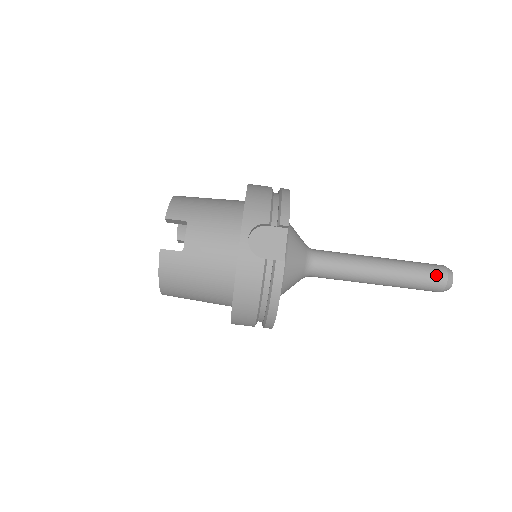
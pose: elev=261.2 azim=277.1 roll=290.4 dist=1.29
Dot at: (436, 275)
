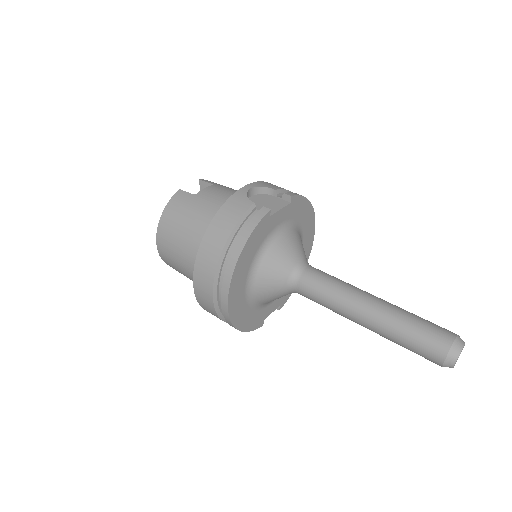
Dot at: (440, 331)
